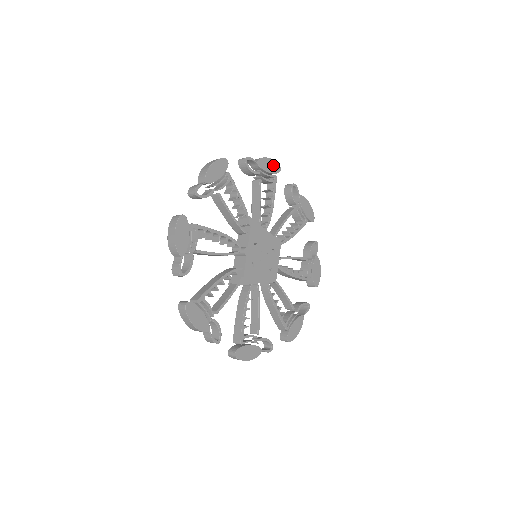
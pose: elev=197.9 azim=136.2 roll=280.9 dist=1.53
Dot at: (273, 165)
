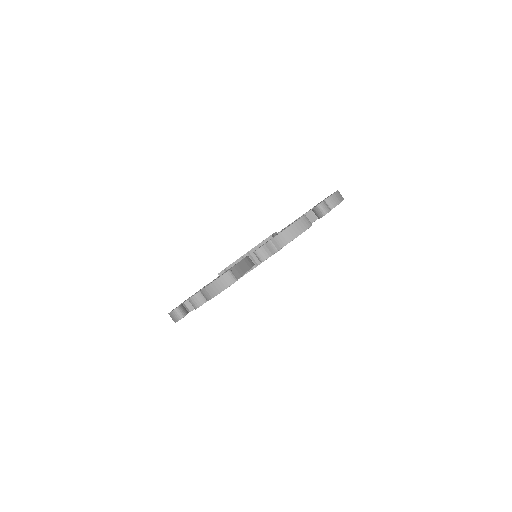
Dot at: occluded
